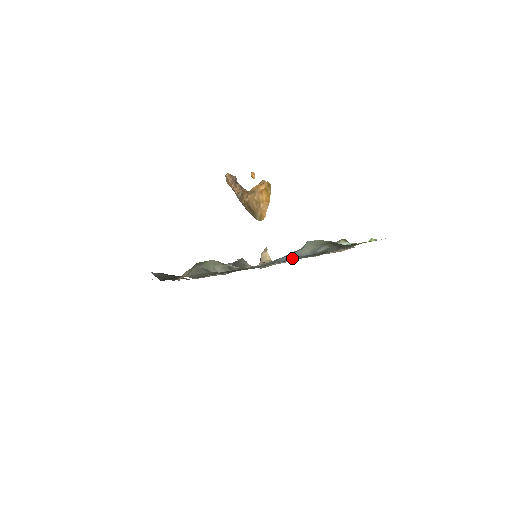
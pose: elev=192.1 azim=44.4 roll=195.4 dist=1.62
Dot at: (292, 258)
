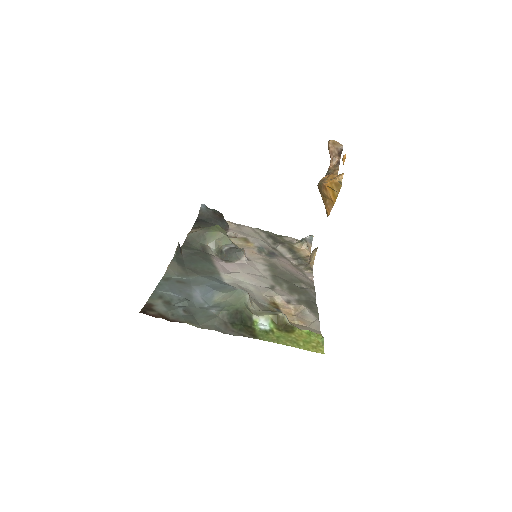
Dot at: (204, 295)
